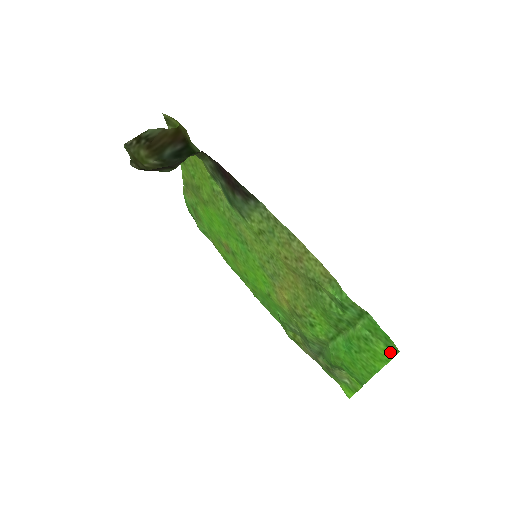
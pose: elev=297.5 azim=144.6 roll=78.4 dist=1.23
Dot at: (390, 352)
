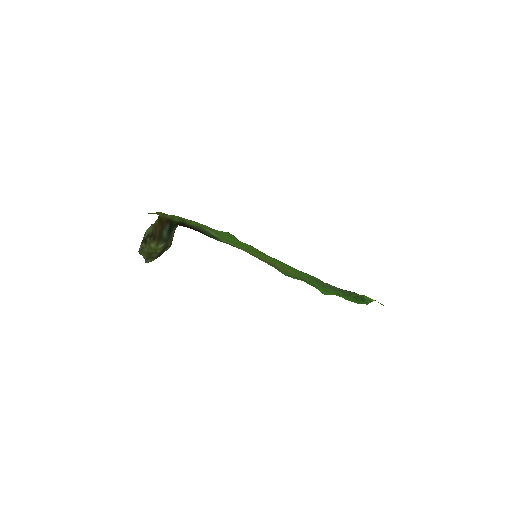
Dot at: (329, 293)
